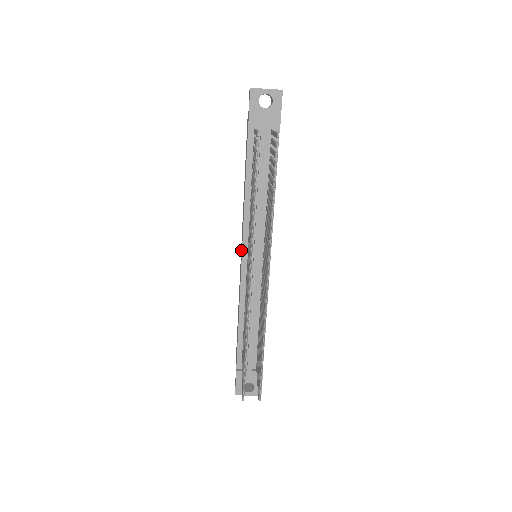
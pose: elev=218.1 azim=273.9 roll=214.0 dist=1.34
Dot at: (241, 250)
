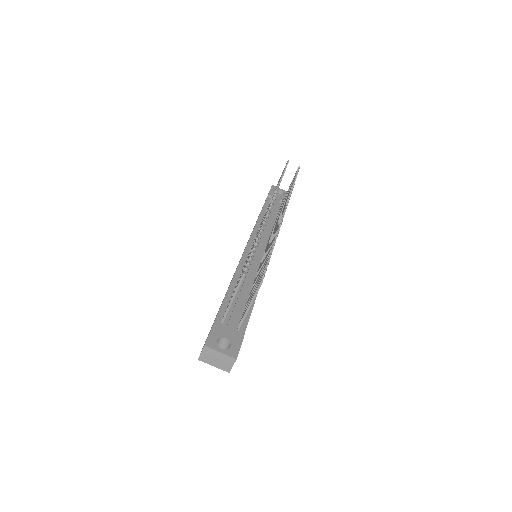
Dot at: occluded
